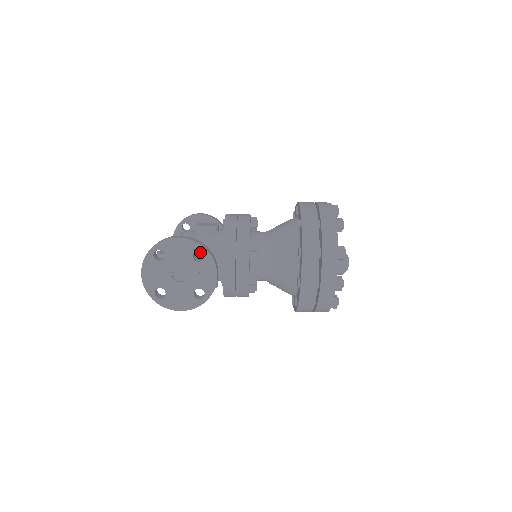
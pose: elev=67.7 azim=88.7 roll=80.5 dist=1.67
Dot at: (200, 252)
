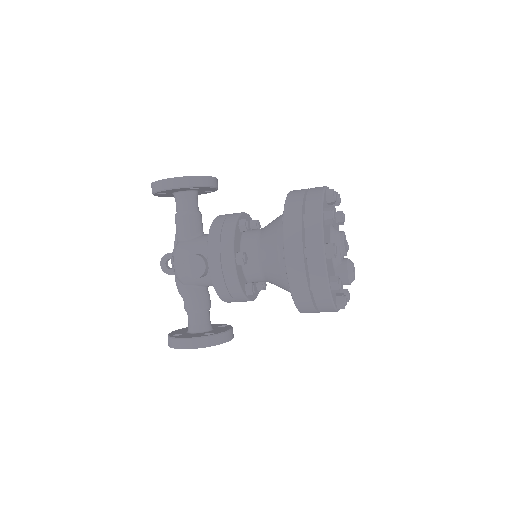
Dot at: (202, 286)
